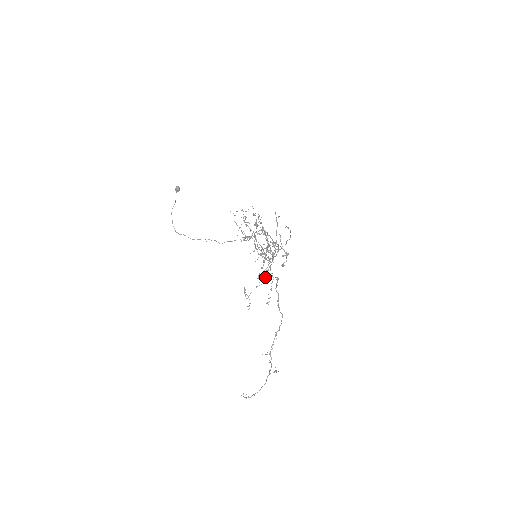
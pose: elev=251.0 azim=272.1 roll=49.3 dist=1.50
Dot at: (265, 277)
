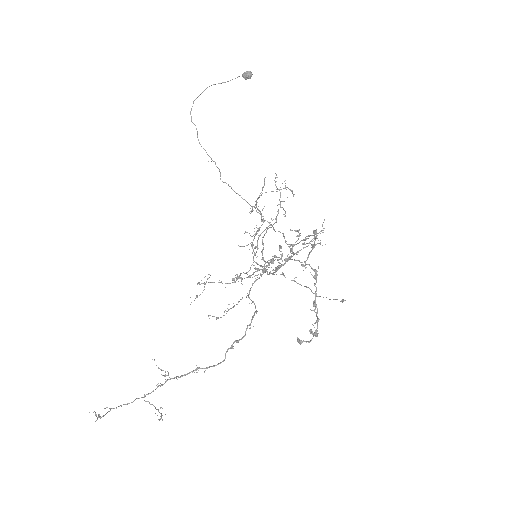
Dot at: occluded
